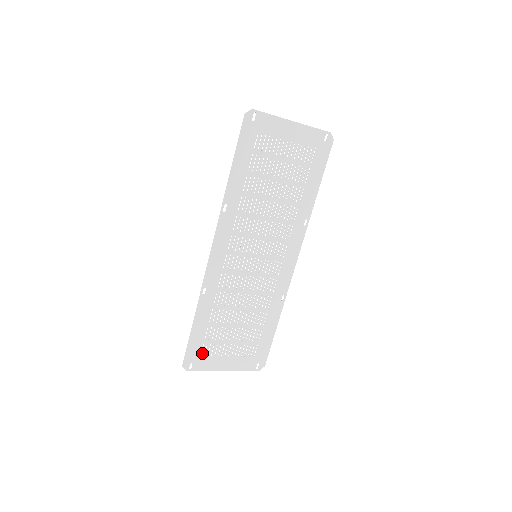
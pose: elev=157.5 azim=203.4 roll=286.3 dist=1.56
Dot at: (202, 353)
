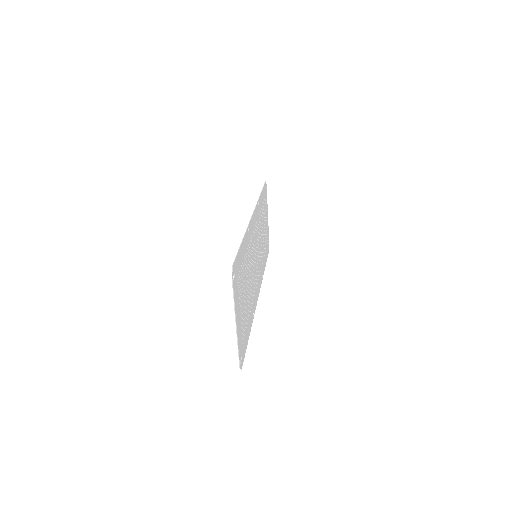
Dot at: (237, 277)
